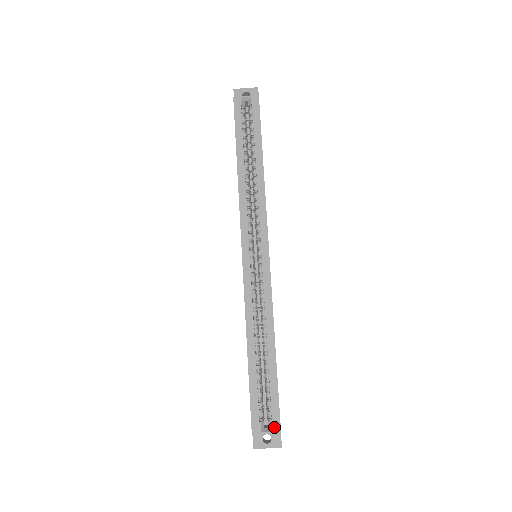
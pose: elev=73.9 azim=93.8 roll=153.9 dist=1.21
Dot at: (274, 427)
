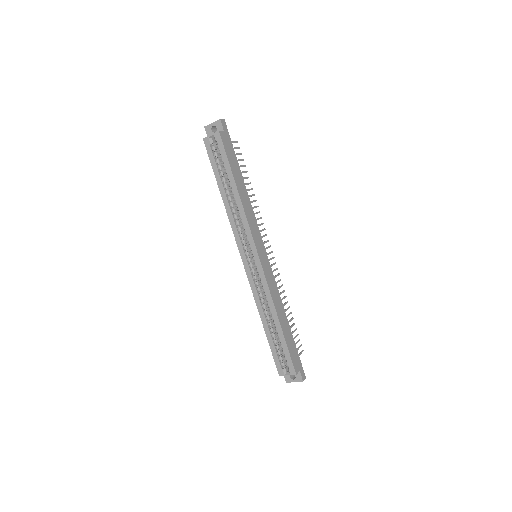
Dot at: (291, 372)
